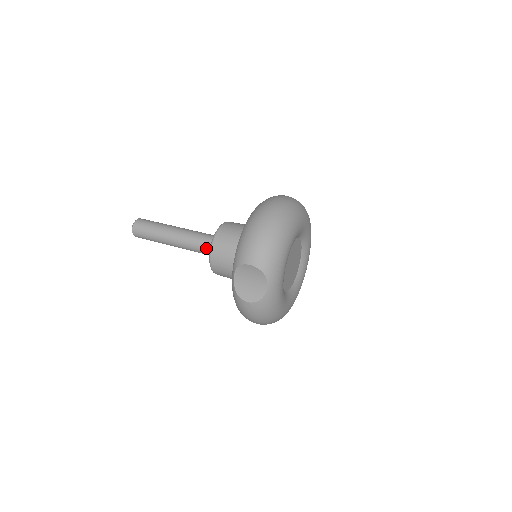
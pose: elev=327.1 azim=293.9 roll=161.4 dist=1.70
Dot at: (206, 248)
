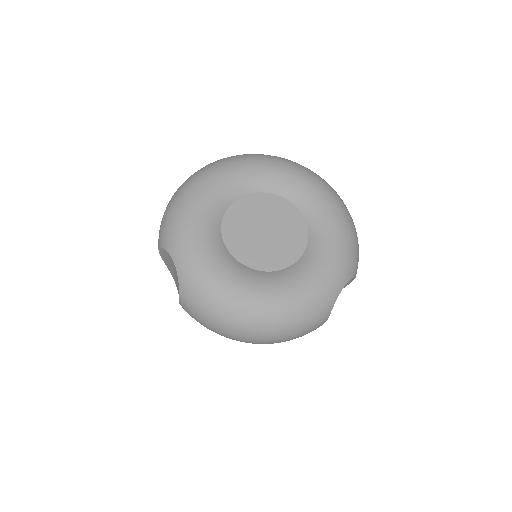
Dot at: occluded
